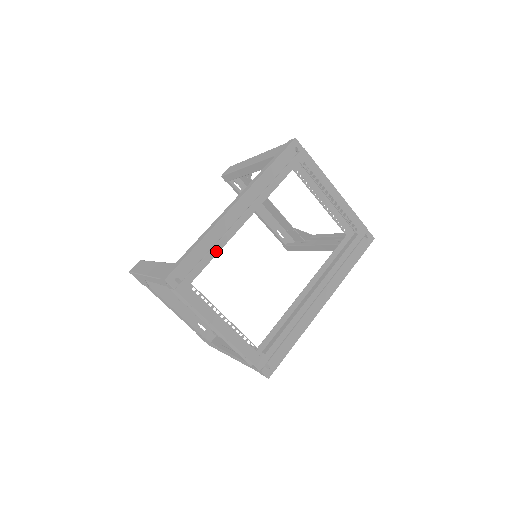
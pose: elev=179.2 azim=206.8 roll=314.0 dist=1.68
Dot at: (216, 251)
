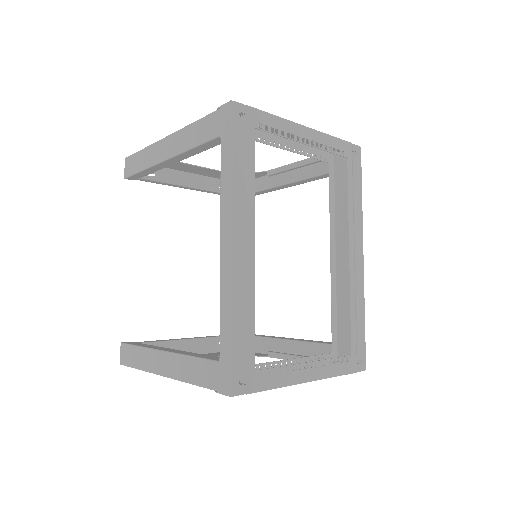
Dot at: (252, 313)
